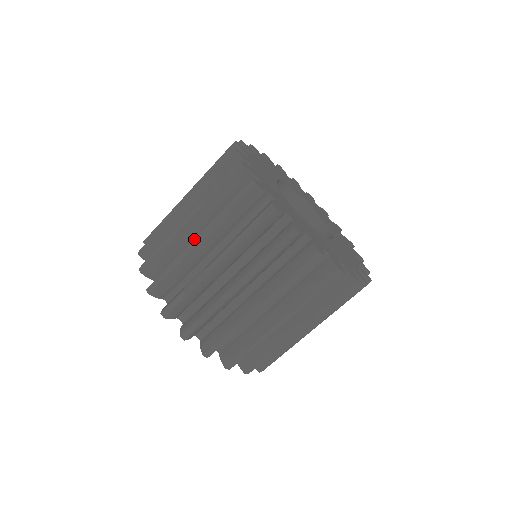
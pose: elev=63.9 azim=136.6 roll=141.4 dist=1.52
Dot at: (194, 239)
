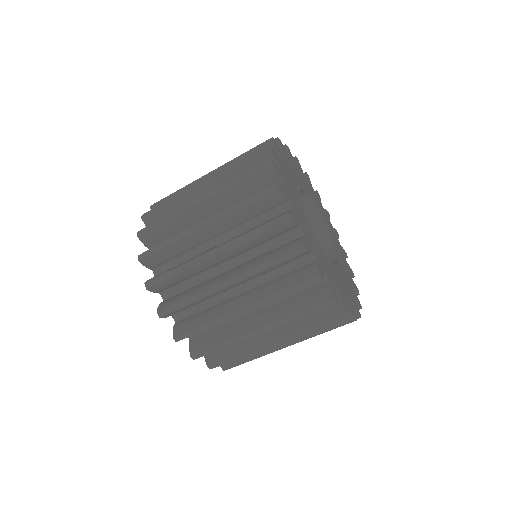
Dot at: (205, 242)
